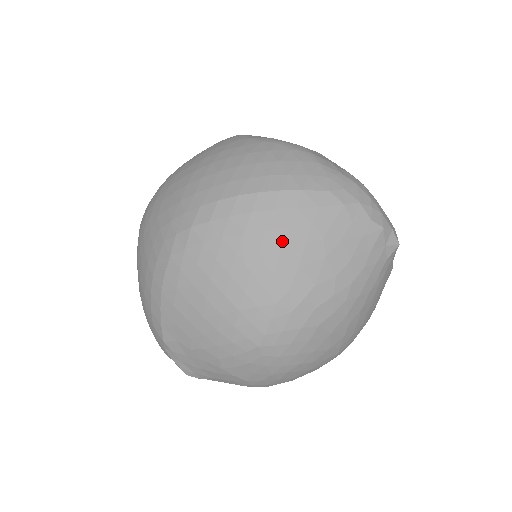
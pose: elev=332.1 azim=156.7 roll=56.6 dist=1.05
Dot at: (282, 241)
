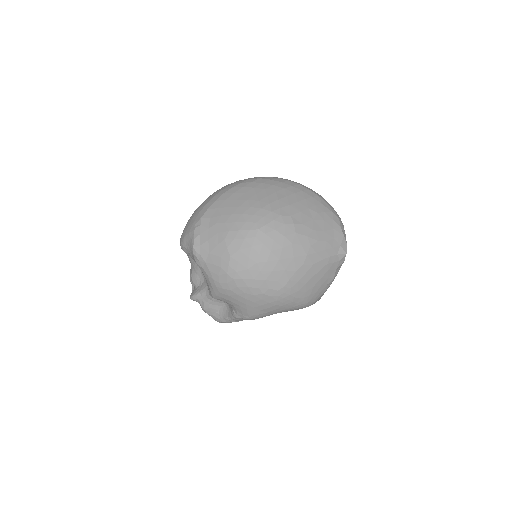
Dot at: (299, 200)
